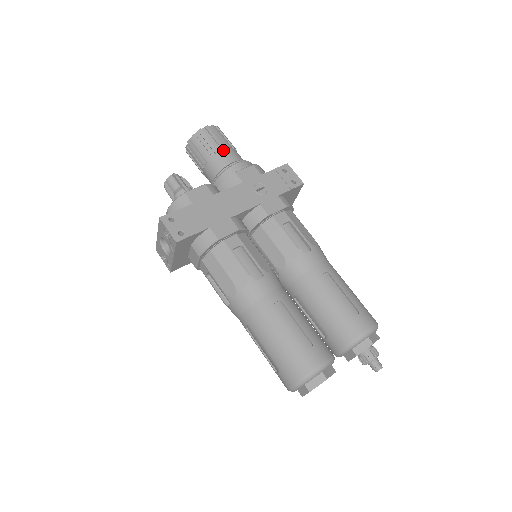
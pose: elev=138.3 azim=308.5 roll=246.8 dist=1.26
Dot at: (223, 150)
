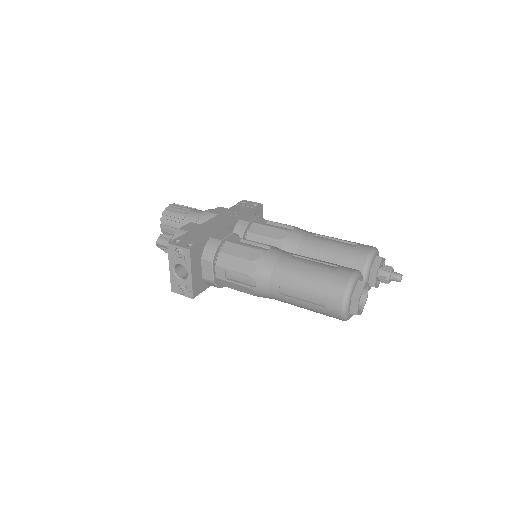
Dot at: (191, 210)
